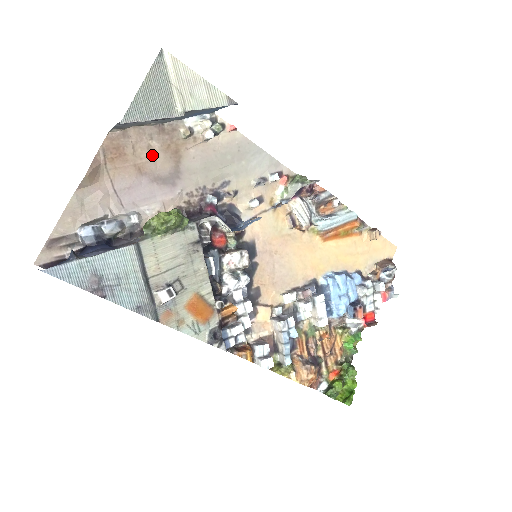
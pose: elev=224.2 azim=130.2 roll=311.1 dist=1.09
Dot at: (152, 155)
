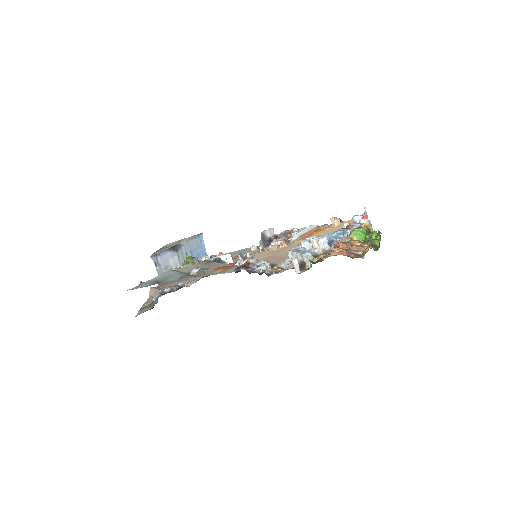
Dot at: occluded
